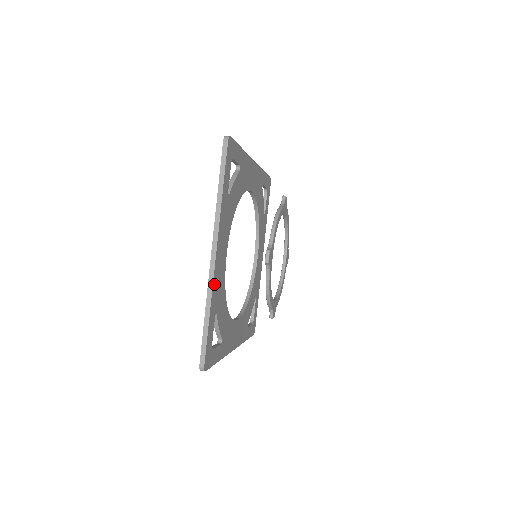
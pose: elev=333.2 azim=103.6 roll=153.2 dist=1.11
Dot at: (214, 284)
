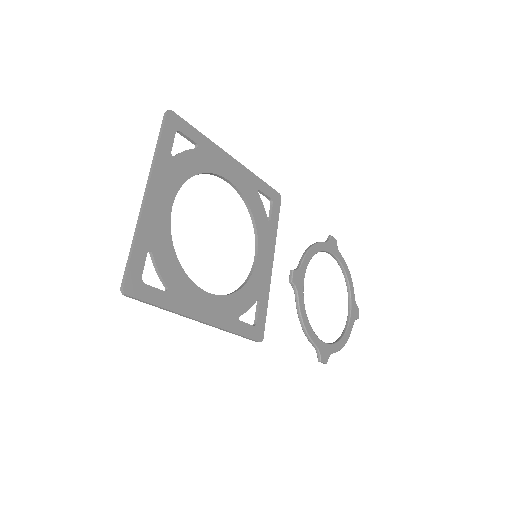
Dot at: (144, 219)
